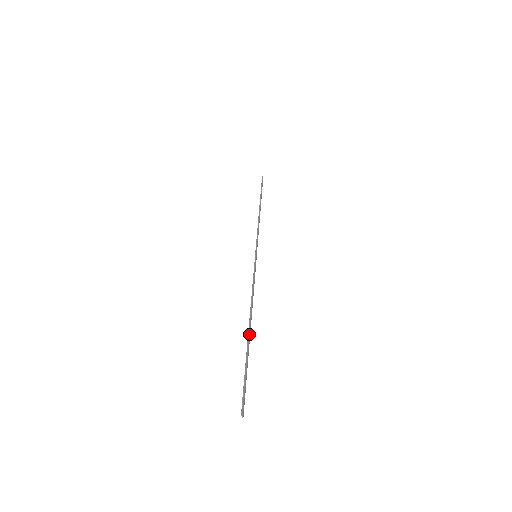
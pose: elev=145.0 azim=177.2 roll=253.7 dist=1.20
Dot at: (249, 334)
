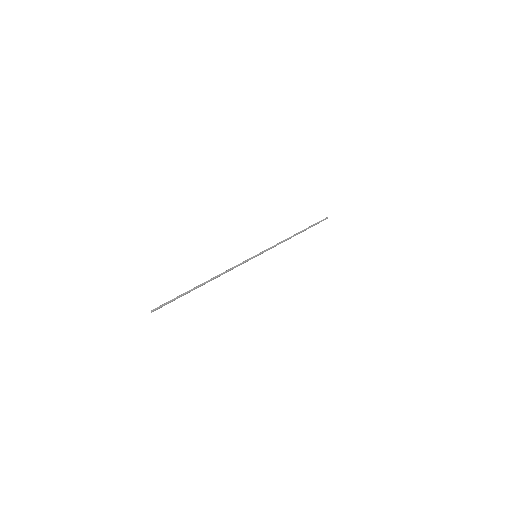
Dot at: (199, 286)
